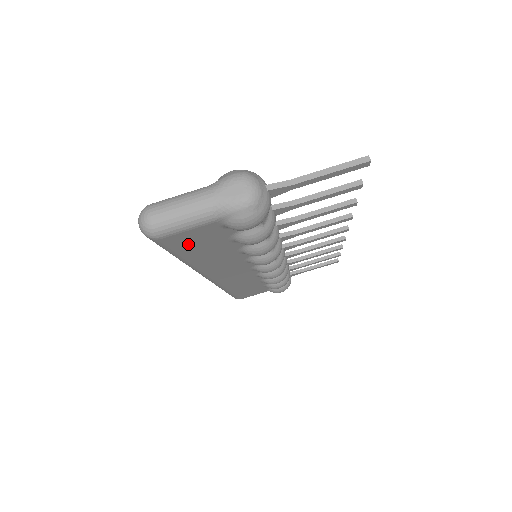
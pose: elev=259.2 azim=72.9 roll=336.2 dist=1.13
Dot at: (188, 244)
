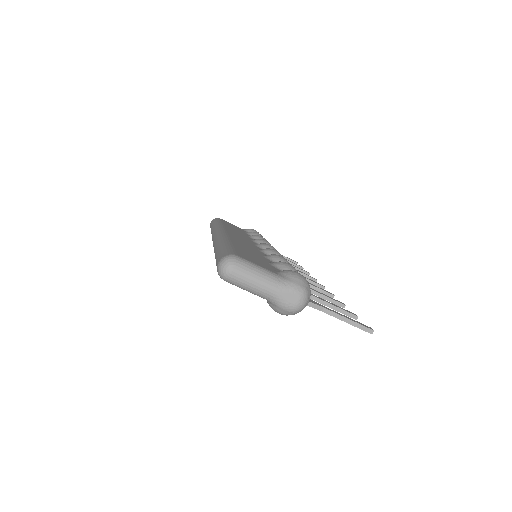
Dot at: occluded
